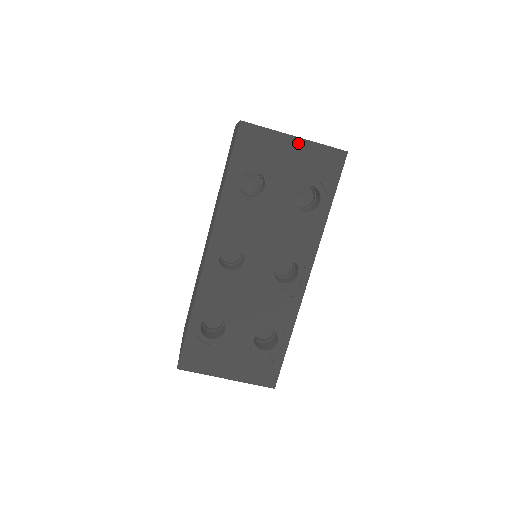
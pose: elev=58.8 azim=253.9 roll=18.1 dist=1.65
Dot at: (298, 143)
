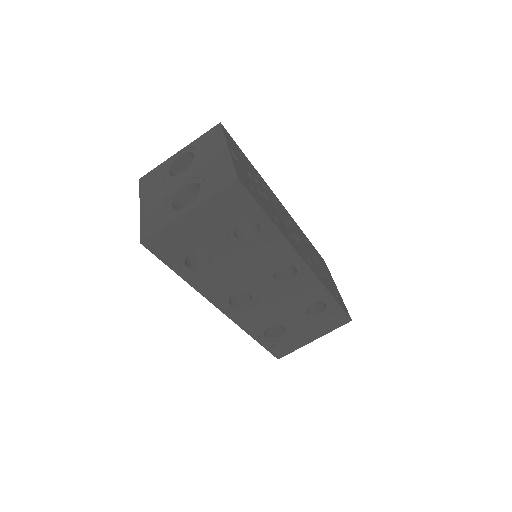
Dot at: (195, 213)
